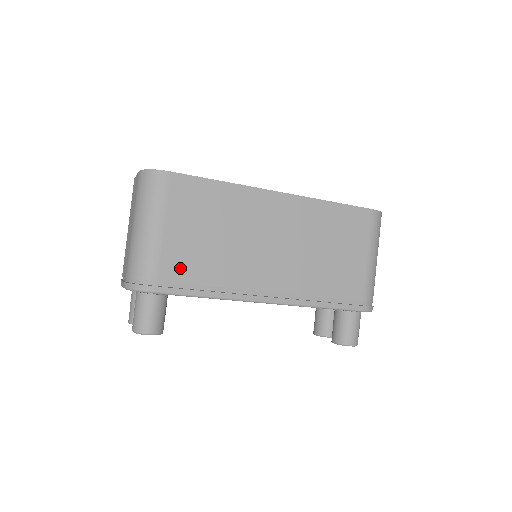
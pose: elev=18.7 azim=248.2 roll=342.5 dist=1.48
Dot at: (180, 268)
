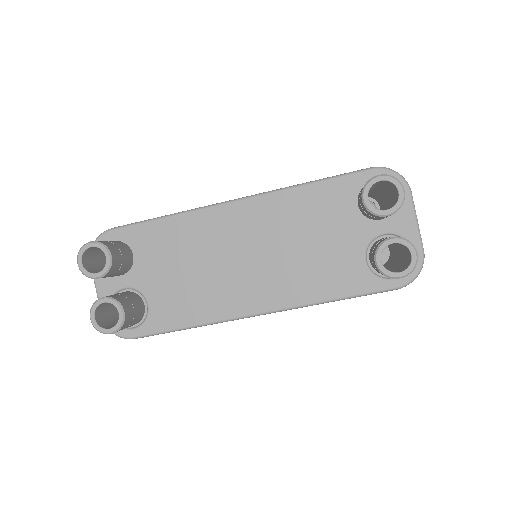
Dot at: occluded
